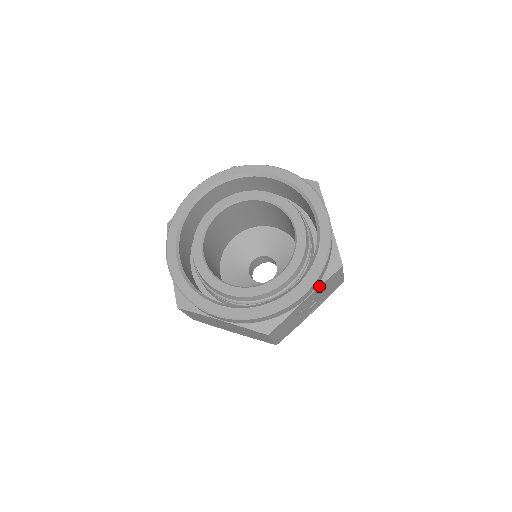
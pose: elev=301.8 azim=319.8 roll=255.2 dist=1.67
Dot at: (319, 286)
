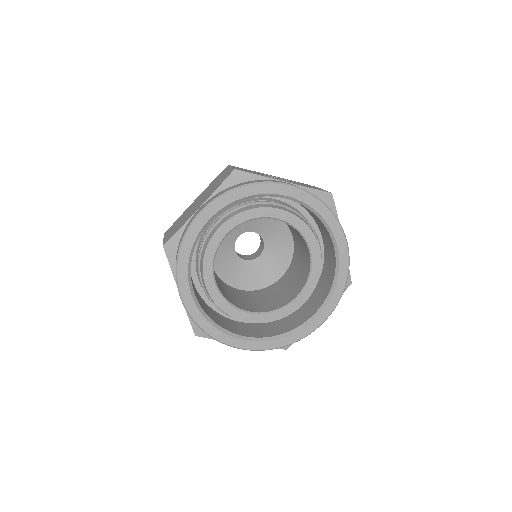
Dot at: occluded
